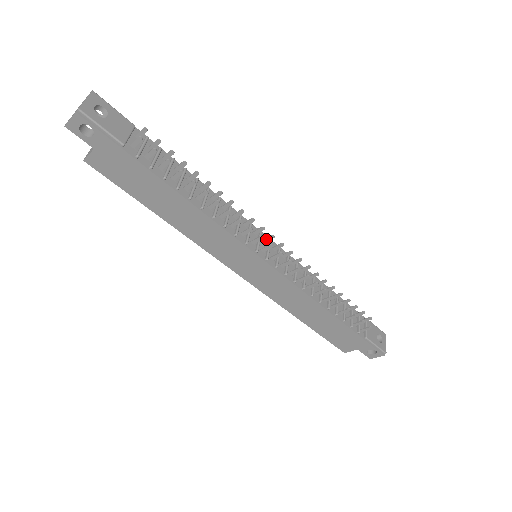
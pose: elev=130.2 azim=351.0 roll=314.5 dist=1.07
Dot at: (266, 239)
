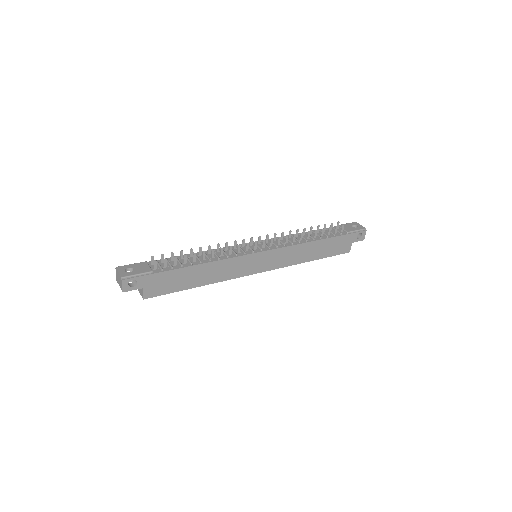
Dot at: (251, 243)
